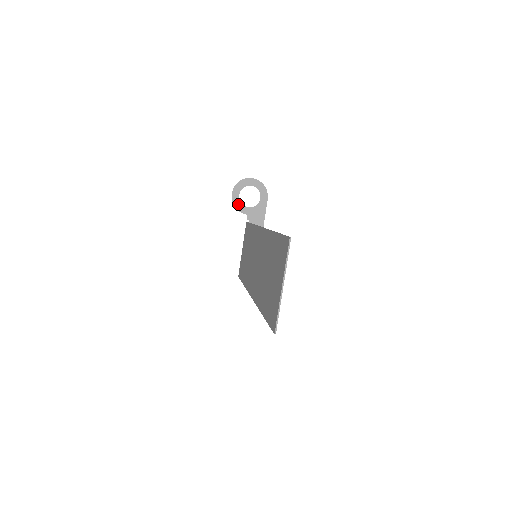
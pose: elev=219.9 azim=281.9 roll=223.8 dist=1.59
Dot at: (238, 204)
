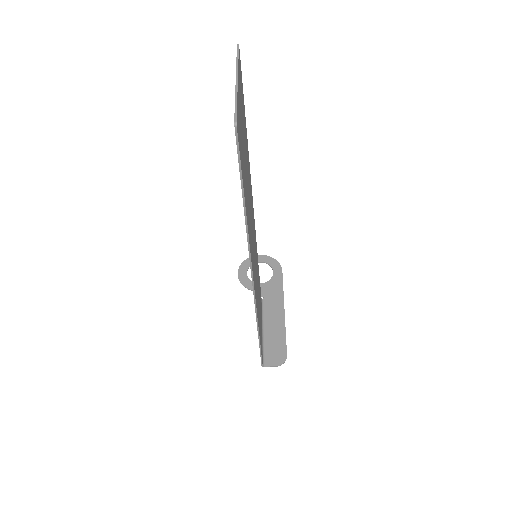
Dot at: (247, 282)
